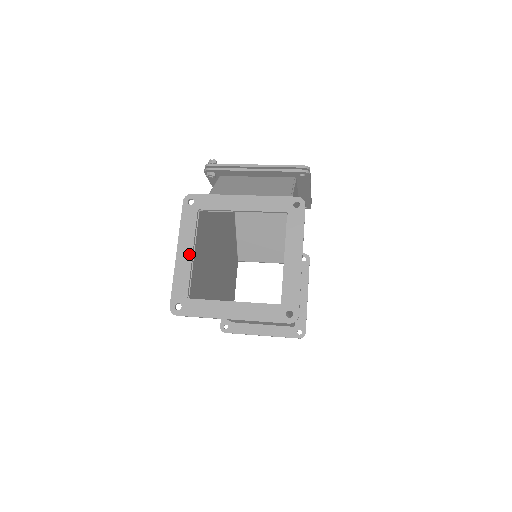
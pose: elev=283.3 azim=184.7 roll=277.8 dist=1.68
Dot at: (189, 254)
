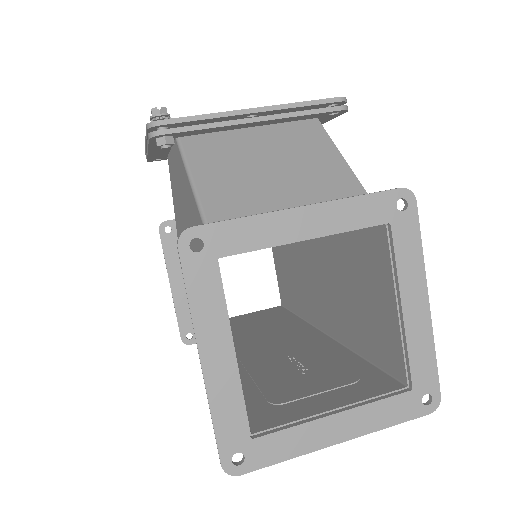
Dot at: (228, 356)
